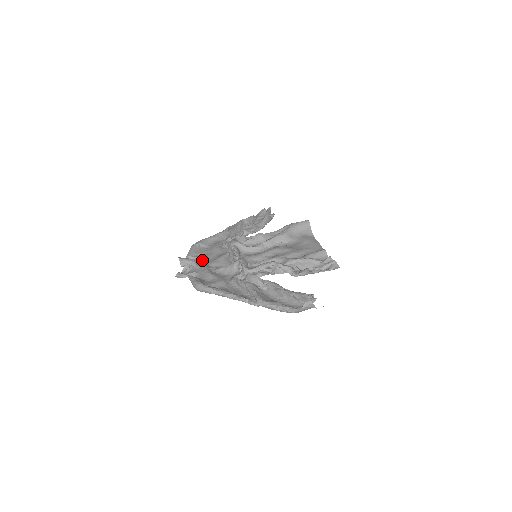
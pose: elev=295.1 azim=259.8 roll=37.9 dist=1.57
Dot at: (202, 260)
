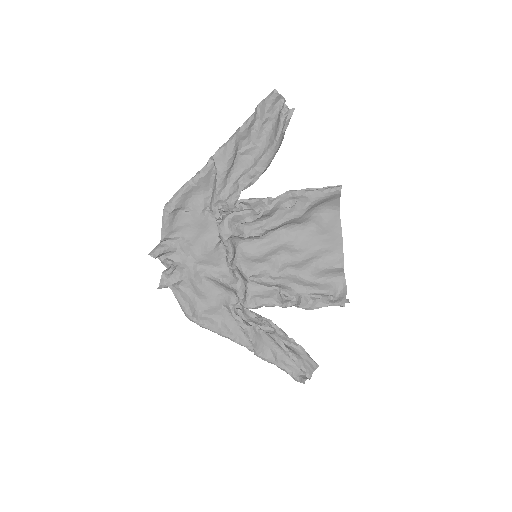
Dot at: (184, 248)
